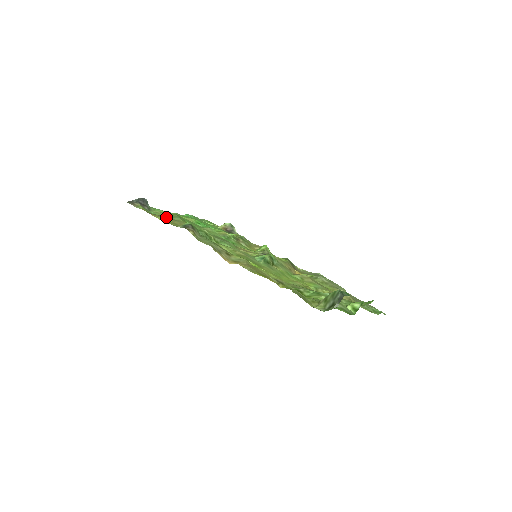
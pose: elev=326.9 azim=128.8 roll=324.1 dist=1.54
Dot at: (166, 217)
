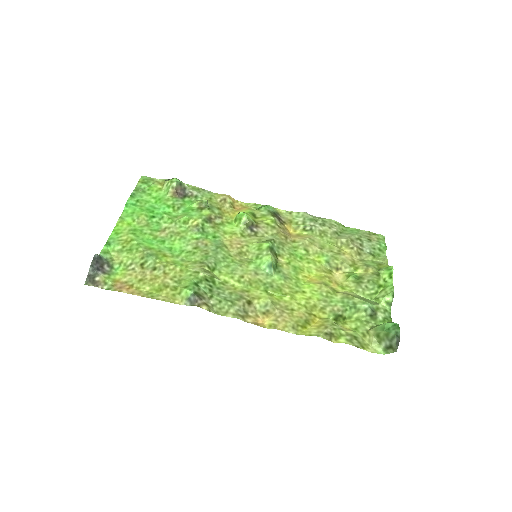
Dot at: (140, 269)
